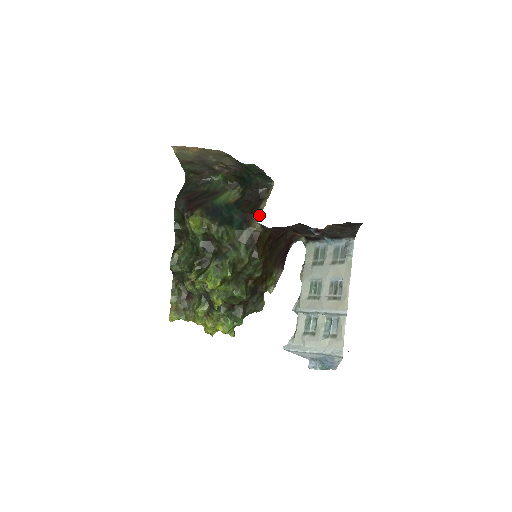
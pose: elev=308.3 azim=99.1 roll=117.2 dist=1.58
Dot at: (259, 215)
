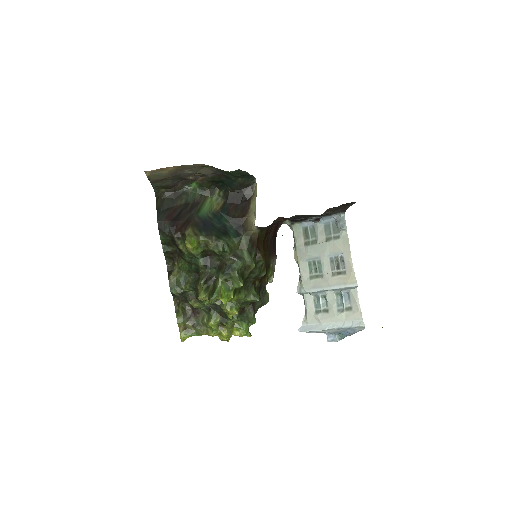
Dot at: (254, 218)
